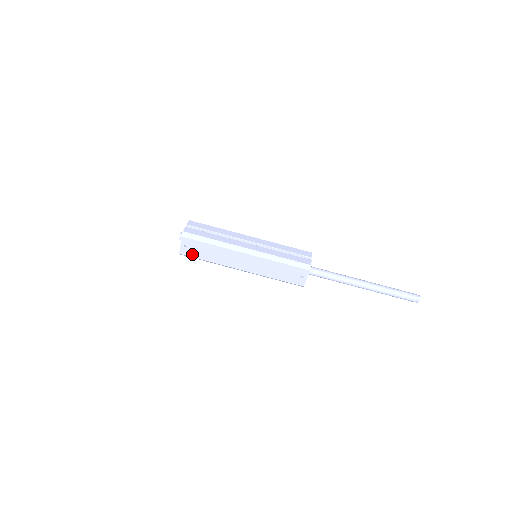
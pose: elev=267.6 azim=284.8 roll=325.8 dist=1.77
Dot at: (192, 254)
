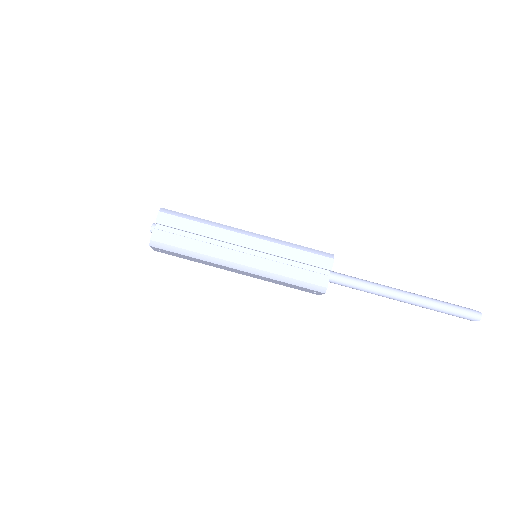
Dot at: (170, 254)
